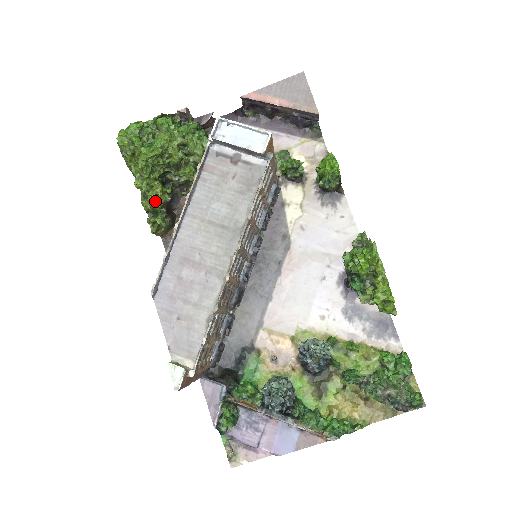
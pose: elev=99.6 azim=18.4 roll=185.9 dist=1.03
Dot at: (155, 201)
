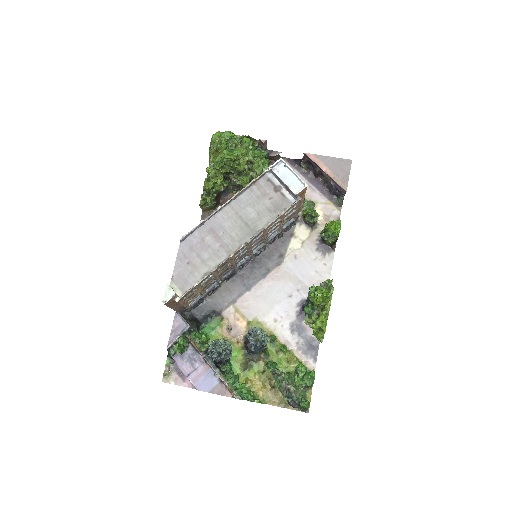
Dot at: (213, 186)
